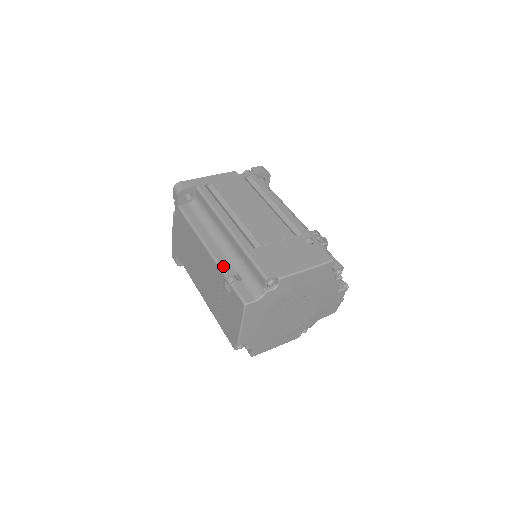
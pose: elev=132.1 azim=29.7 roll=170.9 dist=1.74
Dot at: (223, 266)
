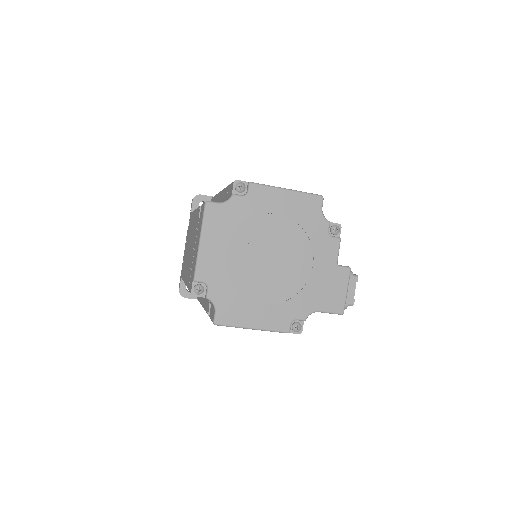
Dot at: occluded
